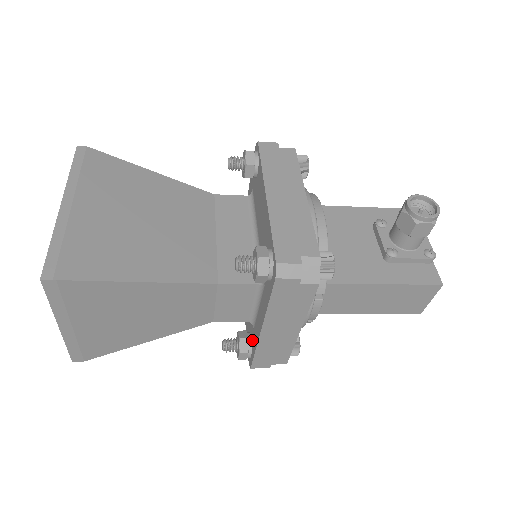
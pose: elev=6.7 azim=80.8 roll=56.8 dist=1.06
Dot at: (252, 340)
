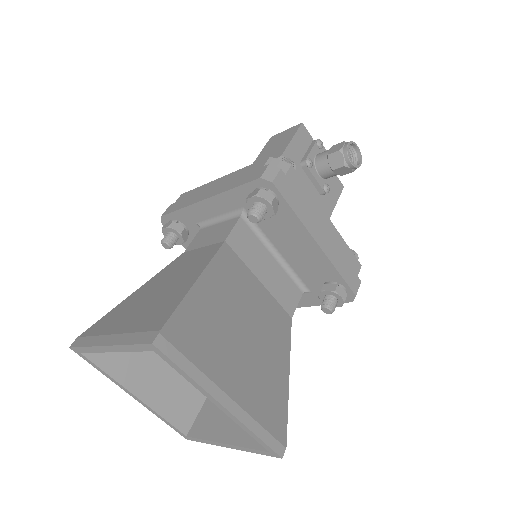
Dot at: occluded
